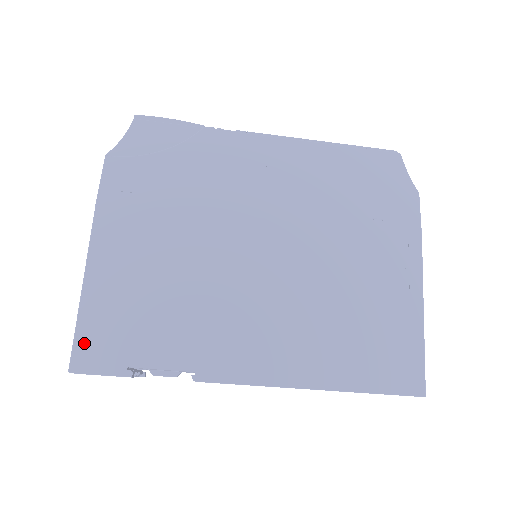
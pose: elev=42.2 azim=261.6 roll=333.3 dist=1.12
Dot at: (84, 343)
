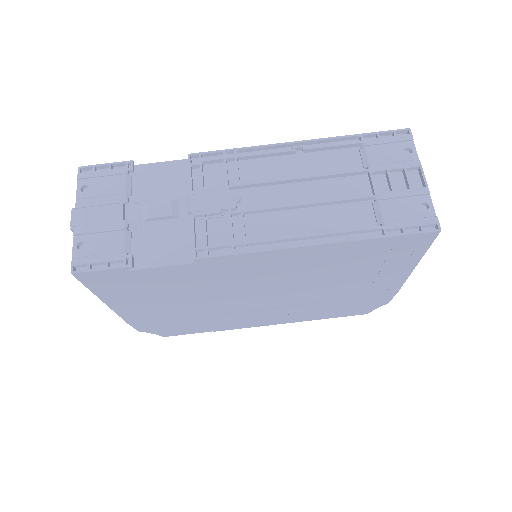
Dot at: occluded
